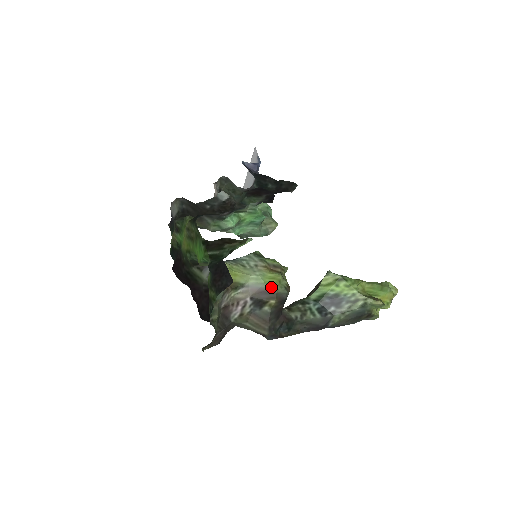
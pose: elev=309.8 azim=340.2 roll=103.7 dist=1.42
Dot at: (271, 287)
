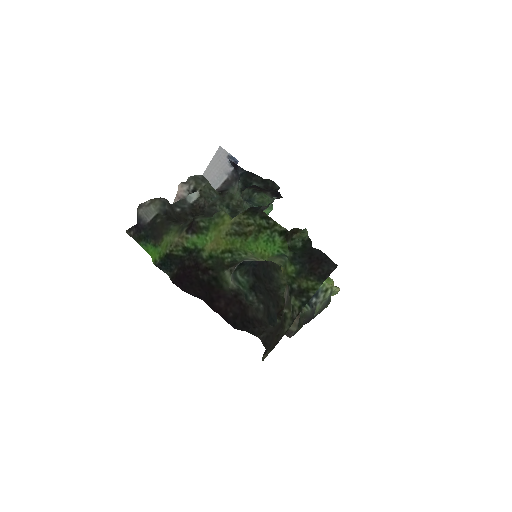
Dot at: occluded
